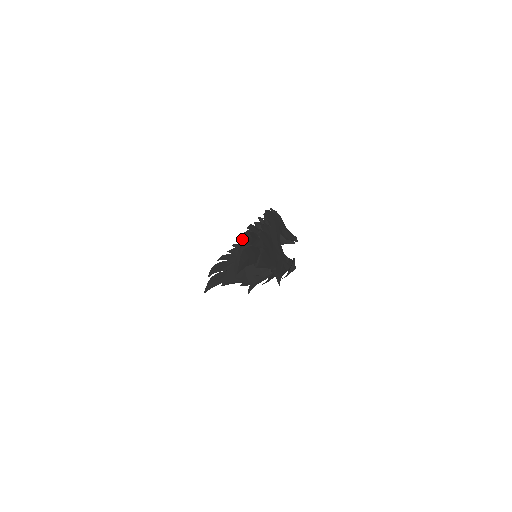
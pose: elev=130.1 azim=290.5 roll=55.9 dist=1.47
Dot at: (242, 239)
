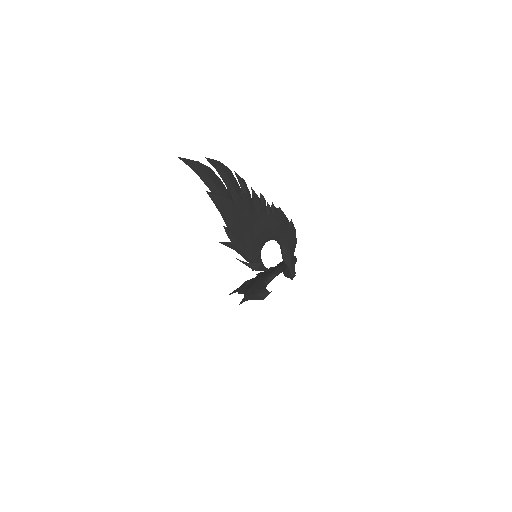
Dot at: (216, 160)
